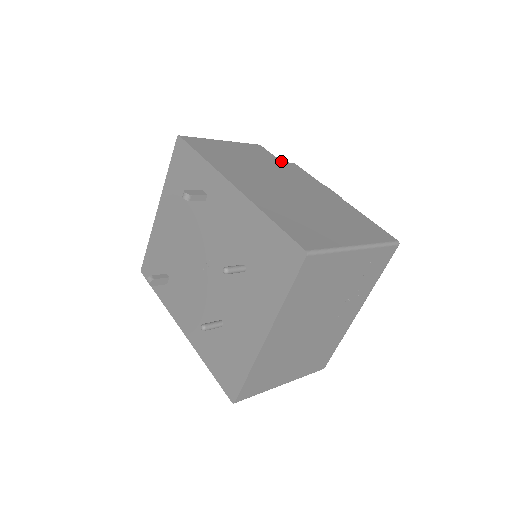
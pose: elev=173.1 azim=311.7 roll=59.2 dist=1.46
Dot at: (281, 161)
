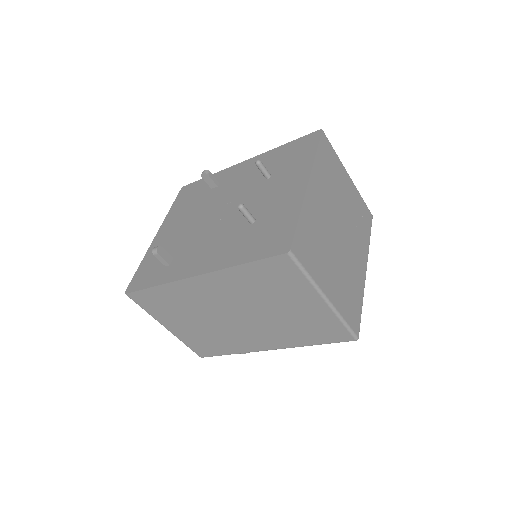
Dot at: occluded
